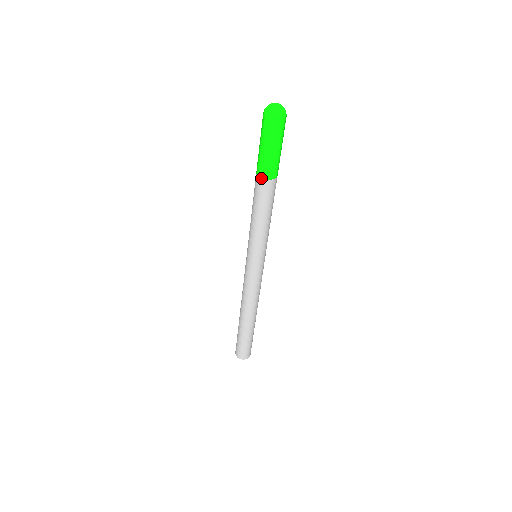
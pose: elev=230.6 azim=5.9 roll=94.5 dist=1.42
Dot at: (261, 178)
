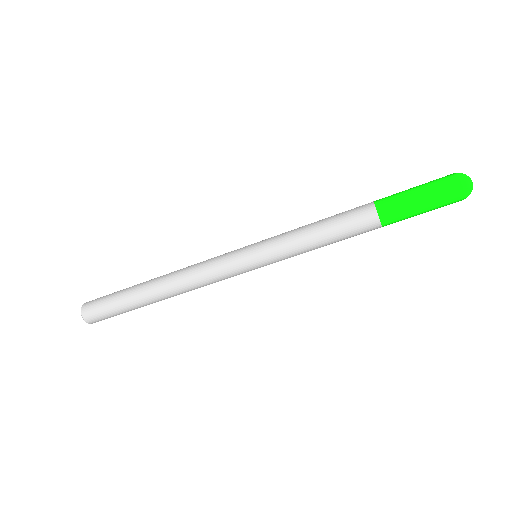
Dot at: (379, 217)
